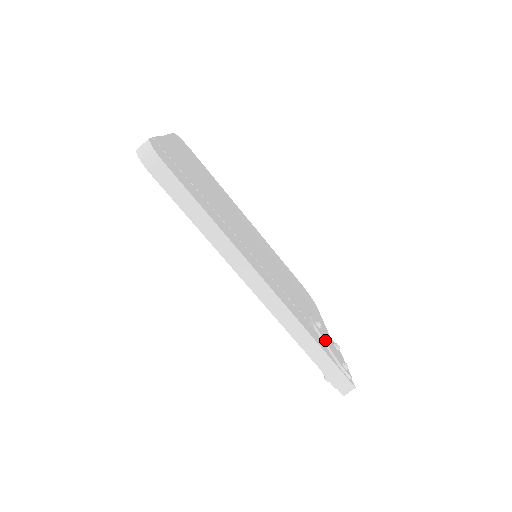
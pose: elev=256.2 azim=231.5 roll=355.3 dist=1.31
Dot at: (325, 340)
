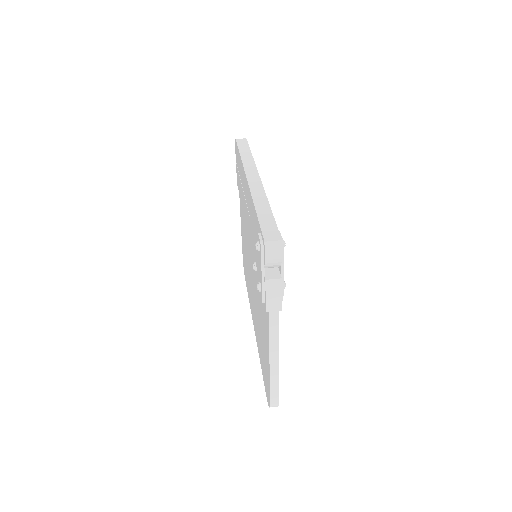
Dot at: occluded
